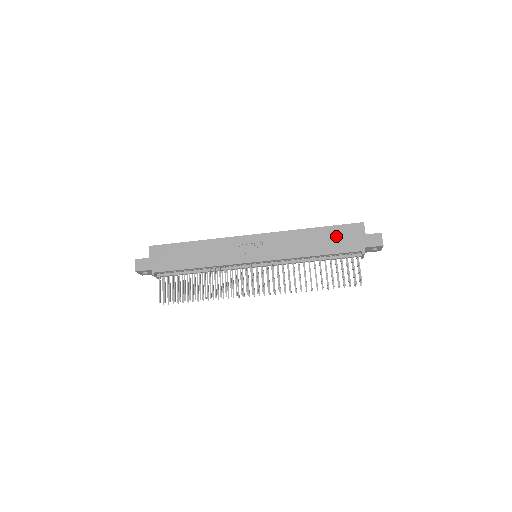
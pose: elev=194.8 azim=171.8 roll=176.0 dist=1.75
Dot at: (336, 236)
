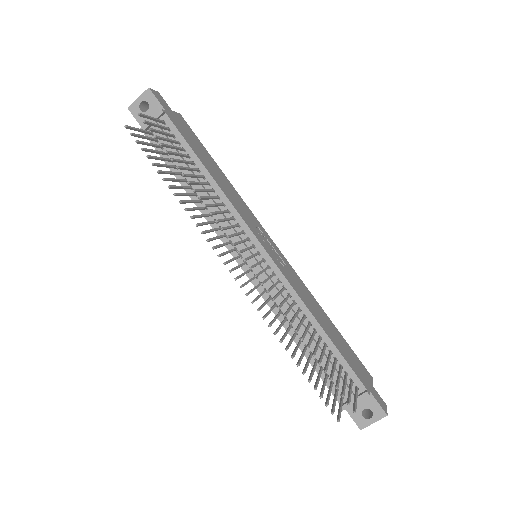
Dot at: (346, 348)
